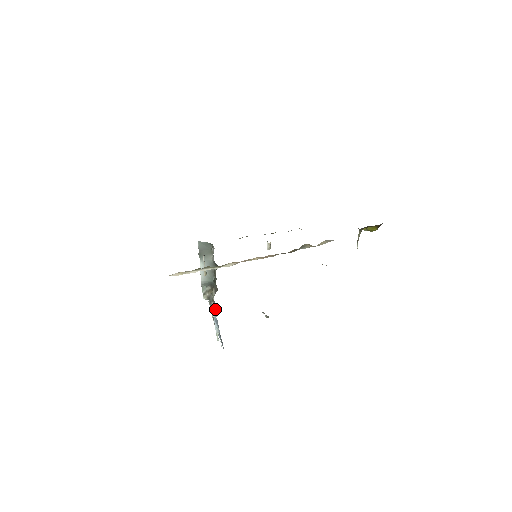
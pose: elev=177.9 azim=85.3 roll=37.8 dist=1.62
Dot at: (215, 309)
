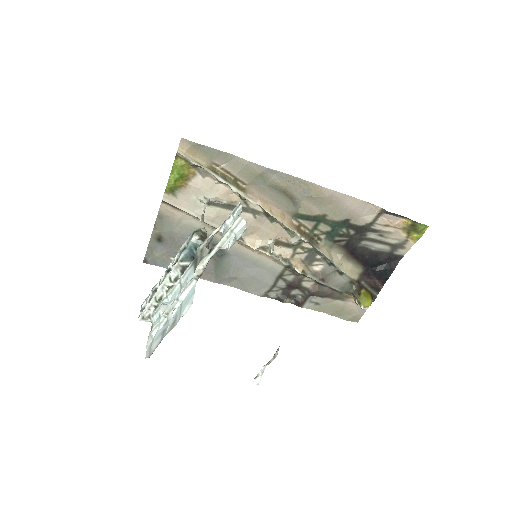
Dot at: occluded
